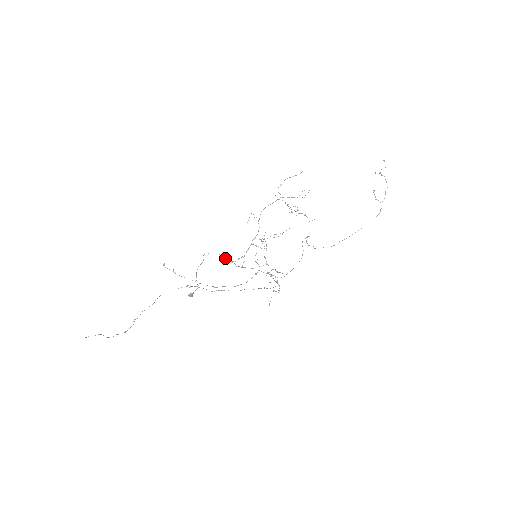
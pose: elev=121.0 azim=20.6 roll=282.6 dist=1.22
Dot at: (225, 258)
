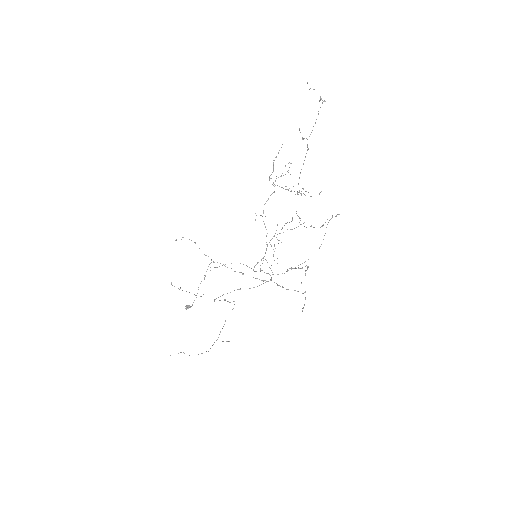
Dot at: (247, 266)
